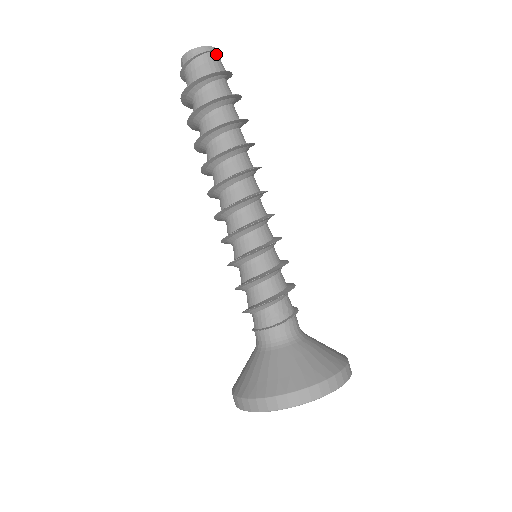
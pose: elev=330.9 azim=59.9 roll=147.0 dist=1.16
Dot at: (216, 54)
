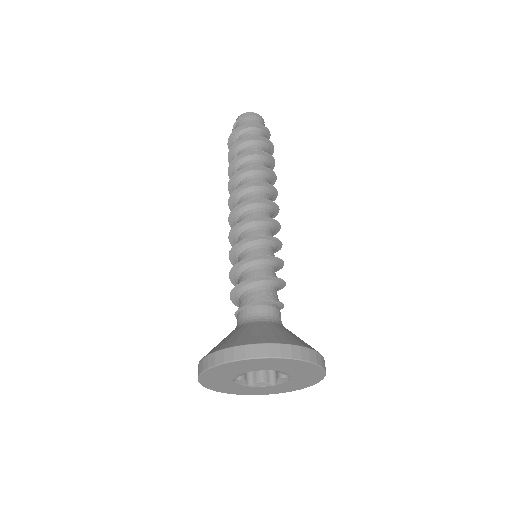
Dot at: (257, 117)
